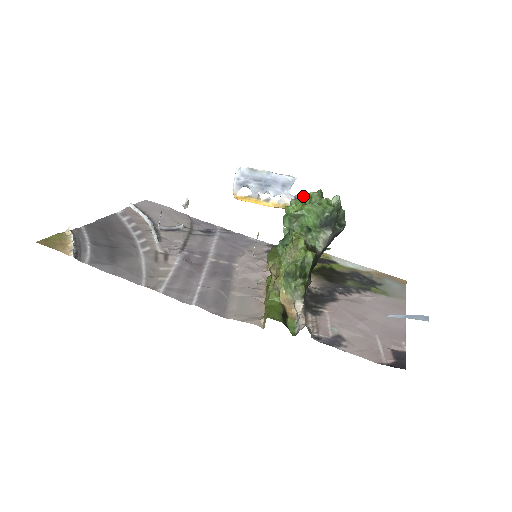
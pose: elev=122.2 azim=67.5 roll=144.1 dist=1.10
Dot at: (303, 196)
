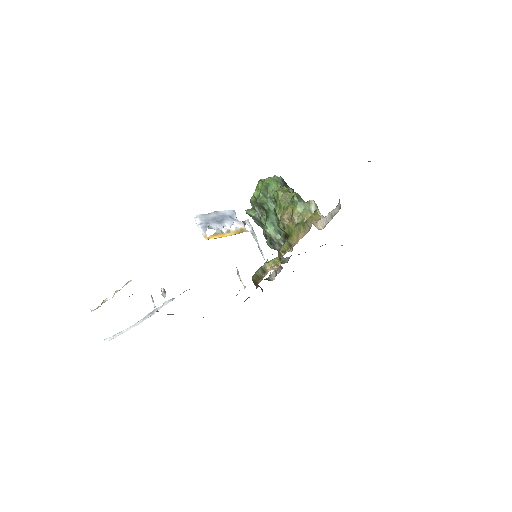
Dot at: (257, 185)
